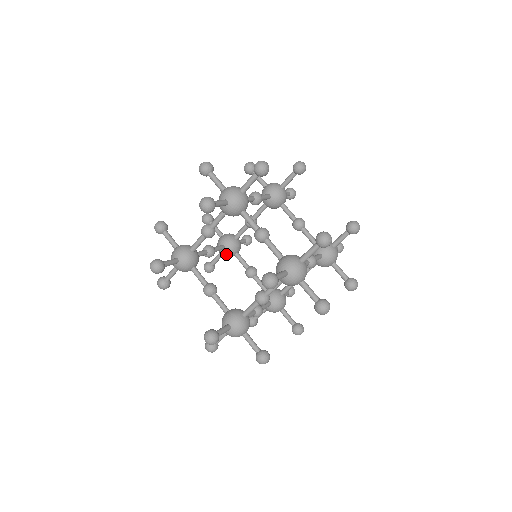
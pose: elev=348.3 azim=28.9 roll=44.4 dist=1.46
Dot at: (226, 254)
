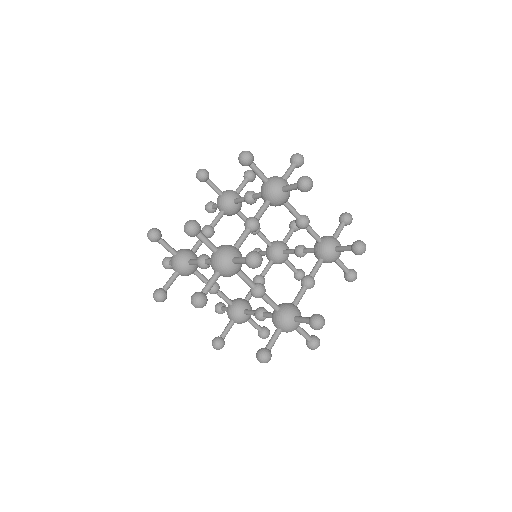
Dot at: (227, 215)
